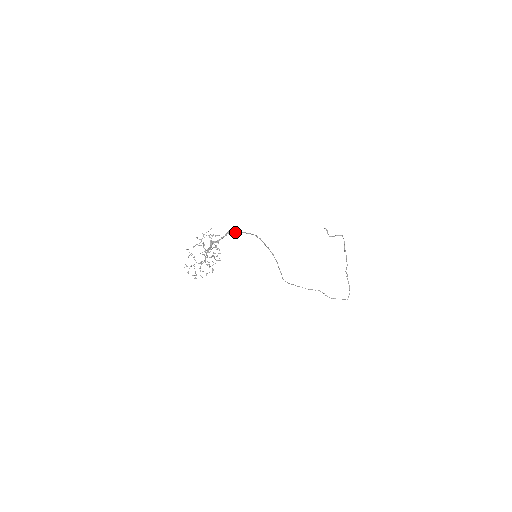
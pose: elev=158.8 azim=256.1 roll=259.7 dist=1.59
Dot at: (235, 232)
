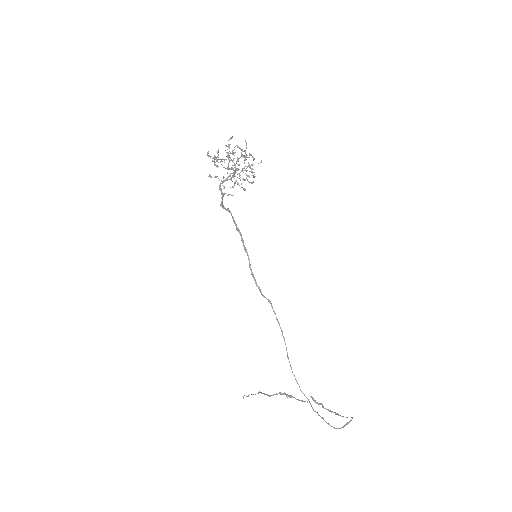
Dot at: (227, 210)
